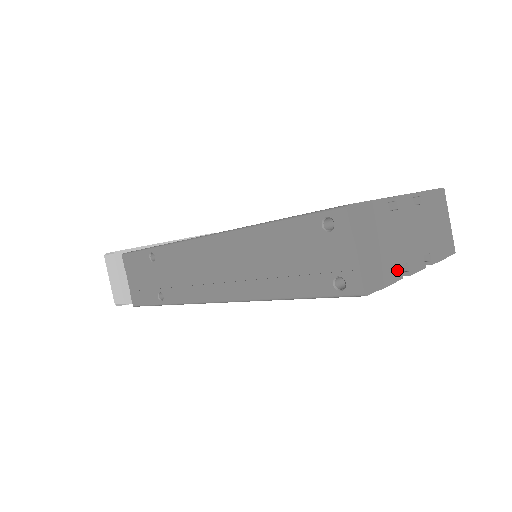
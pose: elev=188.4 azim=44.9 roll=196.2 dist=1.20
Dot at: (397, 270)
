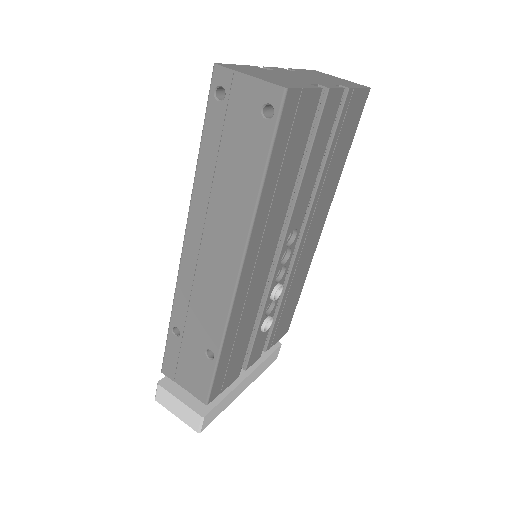
Dot at: (310, 85)
